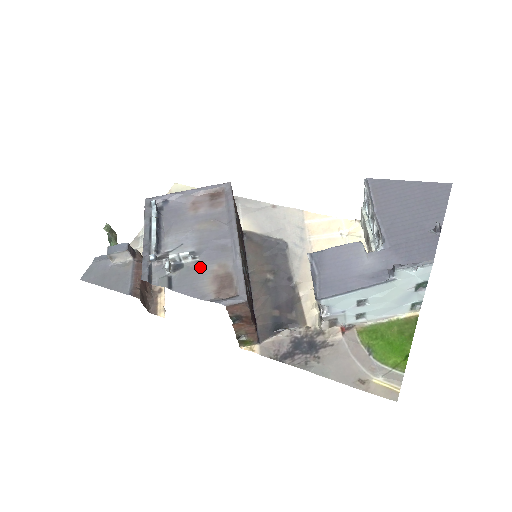
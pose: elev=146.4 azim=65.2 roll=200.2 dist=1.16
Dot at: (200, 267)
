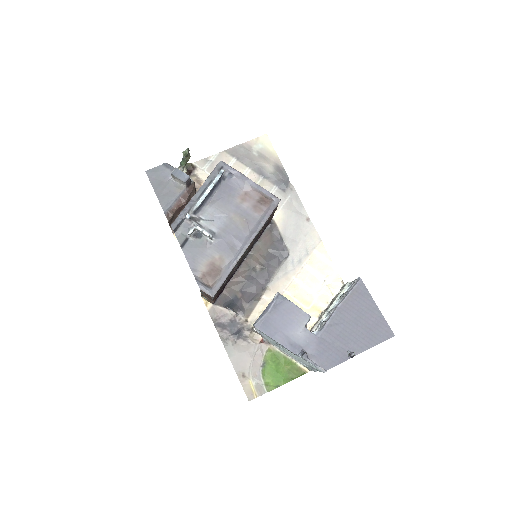
Dot at: (209, 248)
